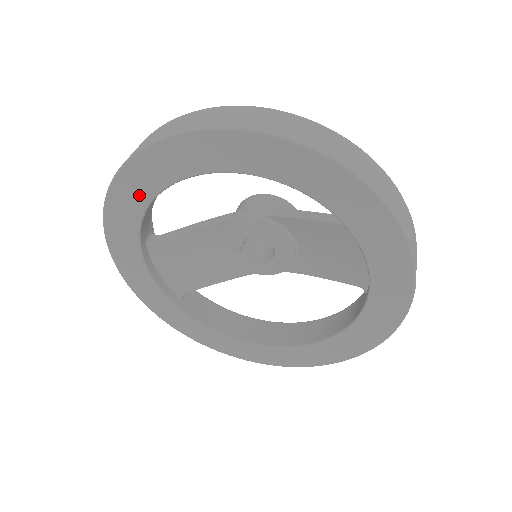
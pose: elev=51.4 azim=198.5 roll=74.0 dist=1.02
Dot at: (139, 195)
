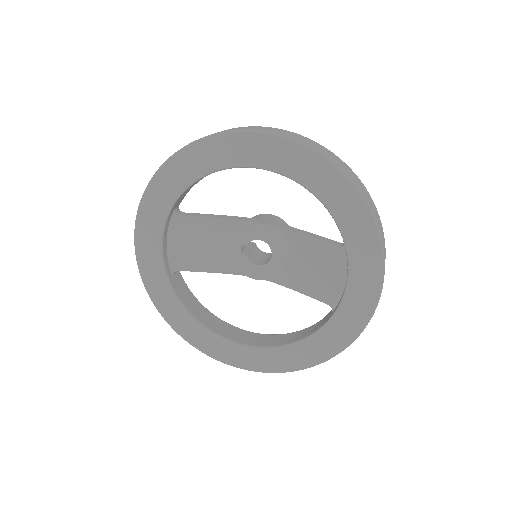
Dot at: (198, 167)
